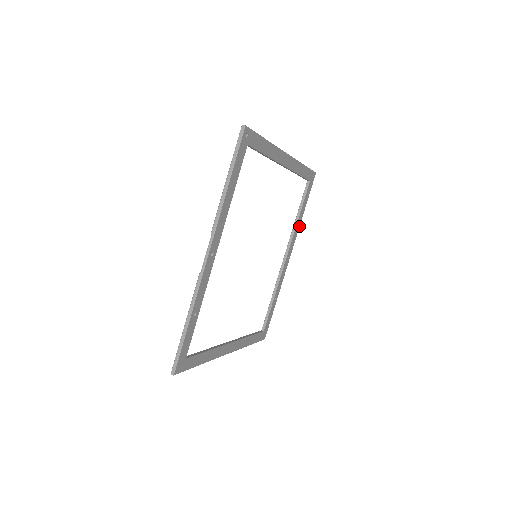
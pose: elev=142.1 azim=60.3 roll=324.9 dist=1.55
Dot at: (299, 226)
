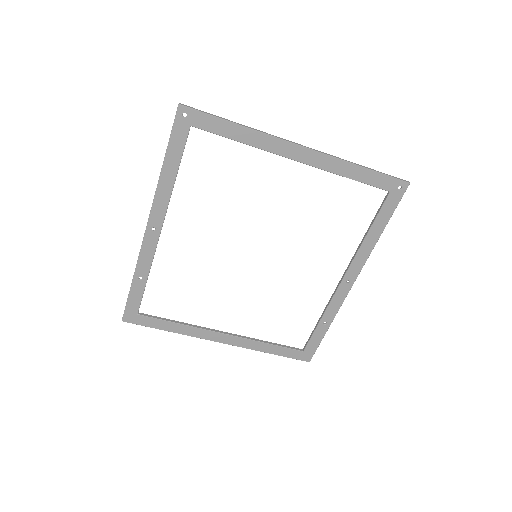
Dot at: (372, 248)
